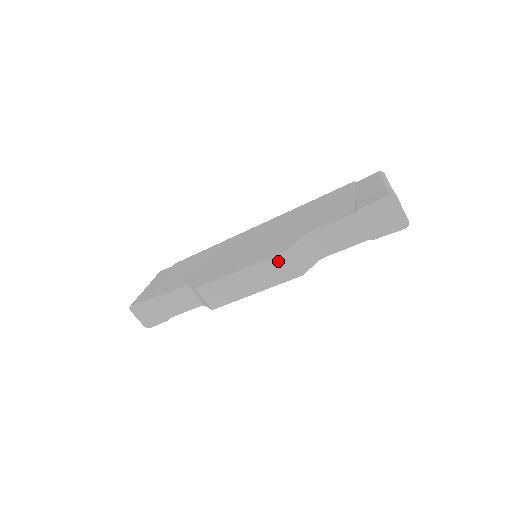
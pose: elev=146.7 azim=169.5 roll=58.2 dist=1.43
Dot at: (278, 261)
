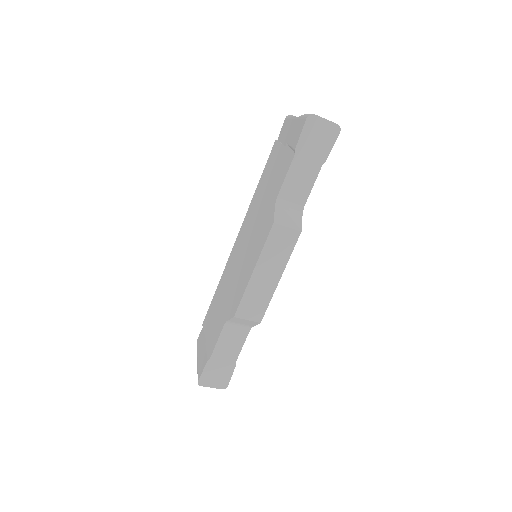
Dot at: (274, 237)
